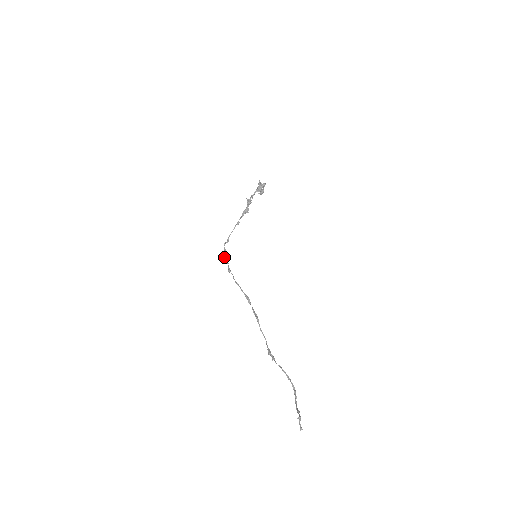
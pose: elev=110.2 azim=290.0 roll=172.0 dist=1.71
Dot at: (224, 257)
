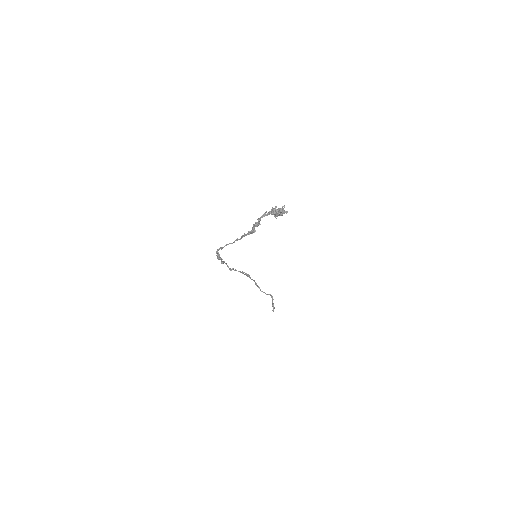
Dot at: occluded
